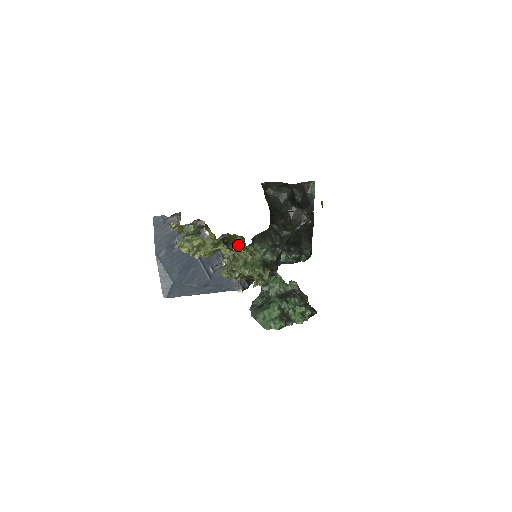
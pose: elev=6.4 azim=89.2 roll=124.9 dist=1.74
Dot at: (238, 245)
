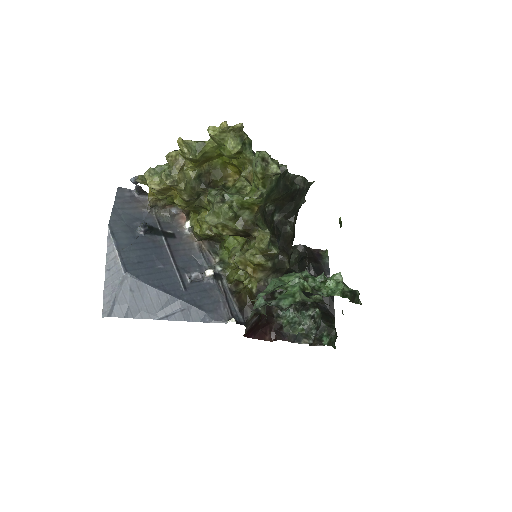
Dot at: (231, 186)
